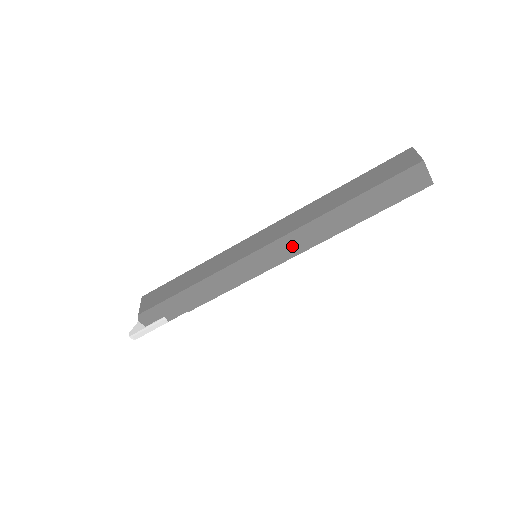
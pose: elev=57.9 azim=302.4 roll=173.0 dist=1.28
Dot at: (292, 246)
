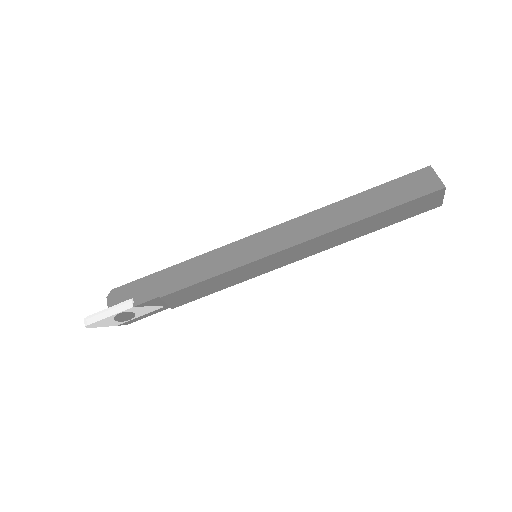
Dot at: (293, 234)
